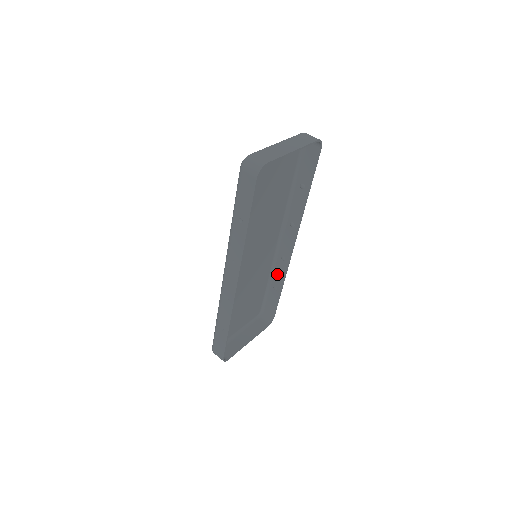
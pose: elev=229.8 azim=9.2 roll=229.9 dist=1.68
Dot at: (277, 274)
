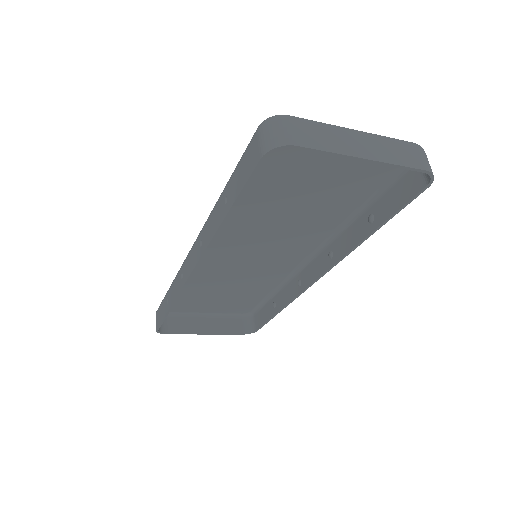
Dot at: (285, 292)
